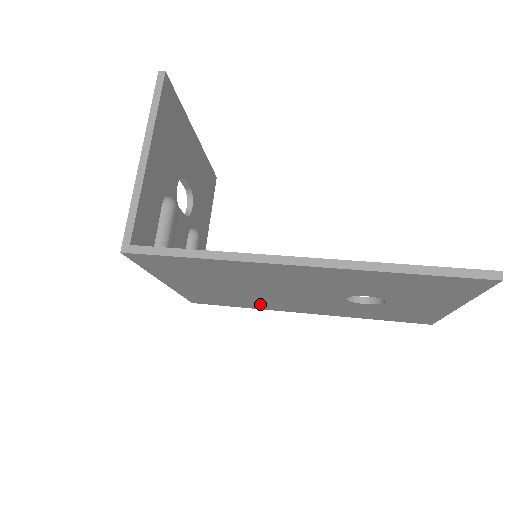
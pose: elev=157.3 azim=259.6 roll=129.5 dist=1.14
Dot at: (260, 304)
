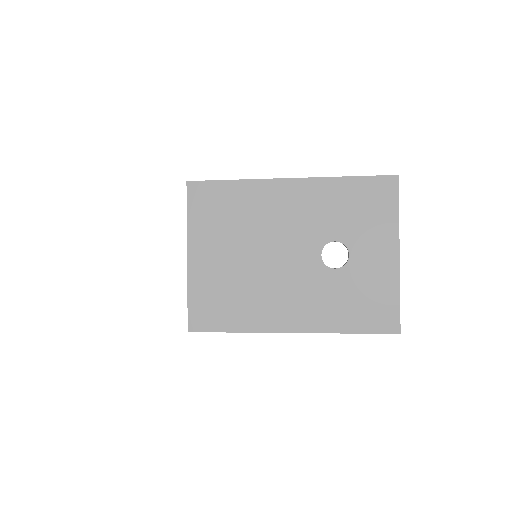
Dot at: (253, 309)
